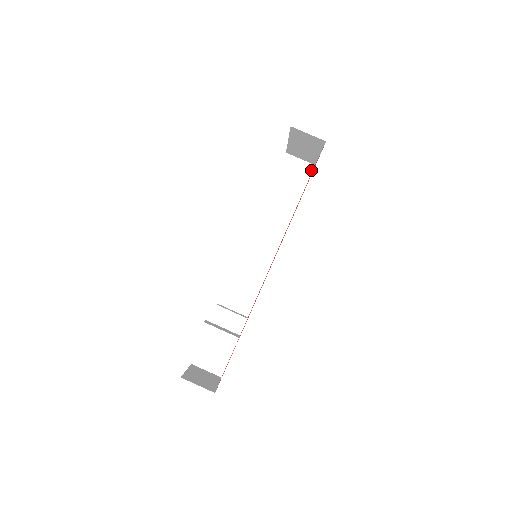
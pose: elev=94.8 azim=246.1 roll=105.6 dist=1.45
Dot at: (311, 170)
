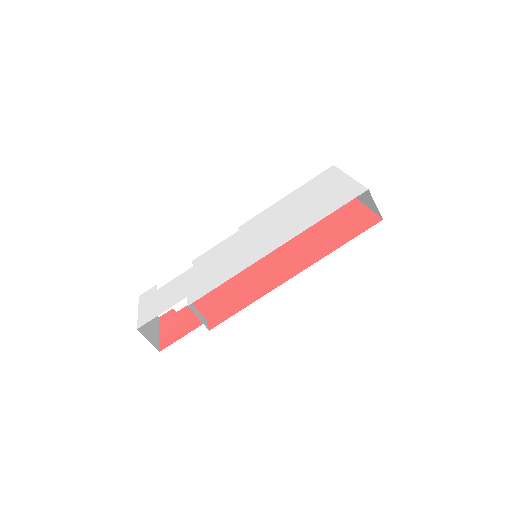
Dot at: occluded
